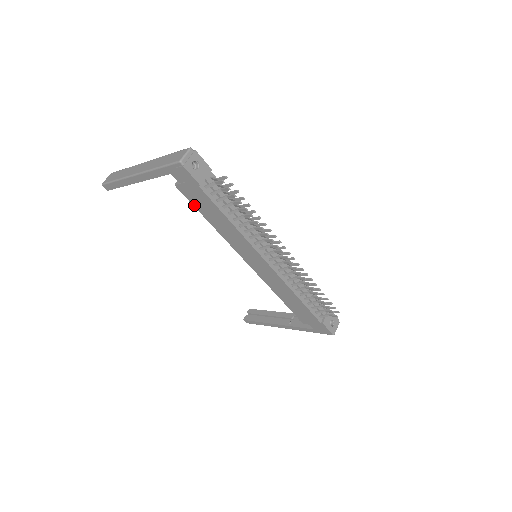
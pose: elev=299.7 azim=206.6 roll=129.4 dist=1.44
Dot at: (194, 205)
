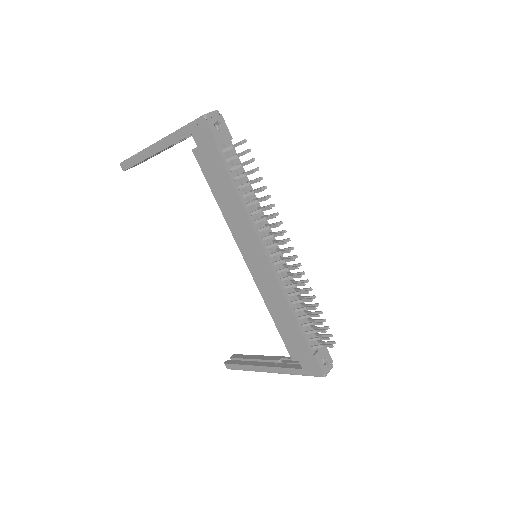
Dot at: (206, 177)
